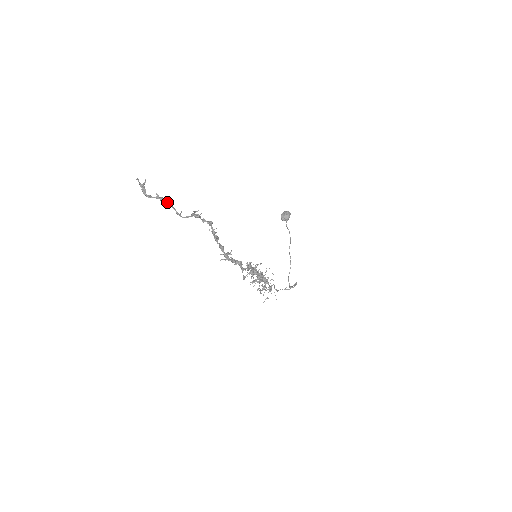
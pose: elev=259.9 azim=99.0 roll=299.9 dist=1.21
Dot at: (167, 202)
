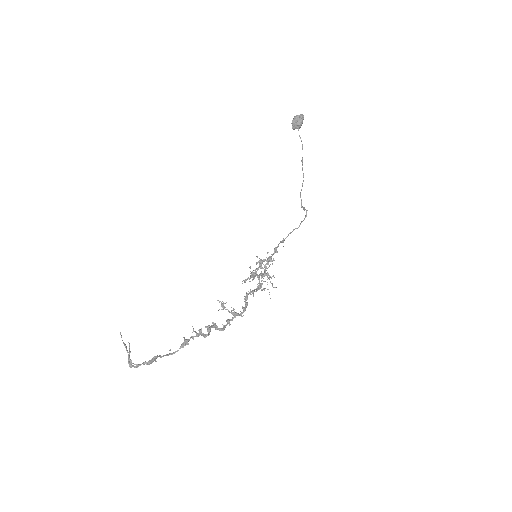
Dot at: (155, 359)
